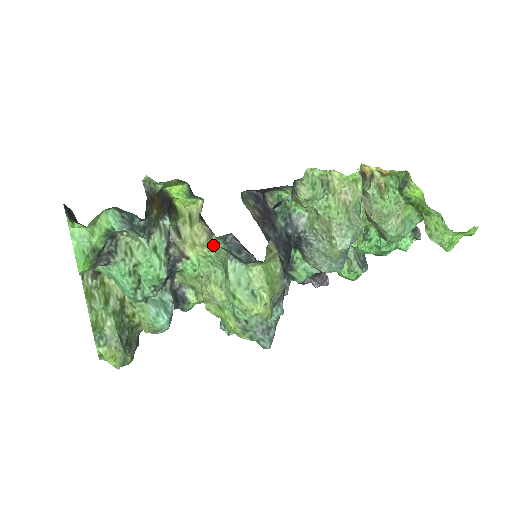
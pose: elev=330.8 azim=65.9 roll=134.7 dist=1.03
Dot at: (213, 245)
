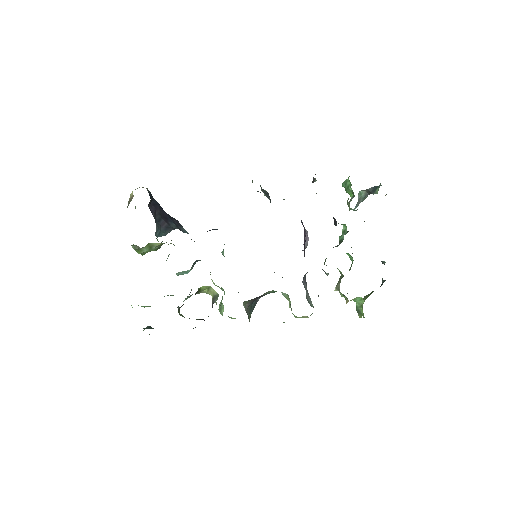
Dot at: occluded
